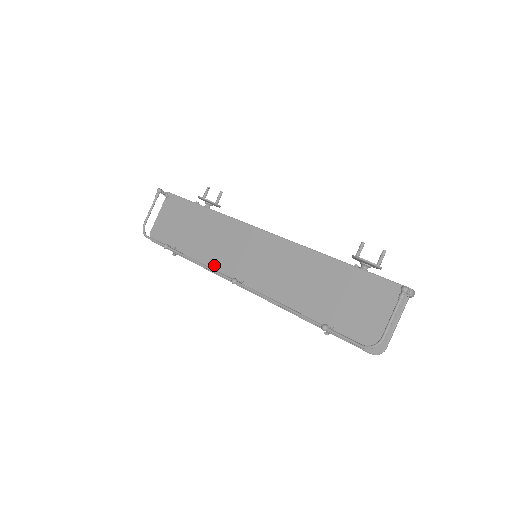
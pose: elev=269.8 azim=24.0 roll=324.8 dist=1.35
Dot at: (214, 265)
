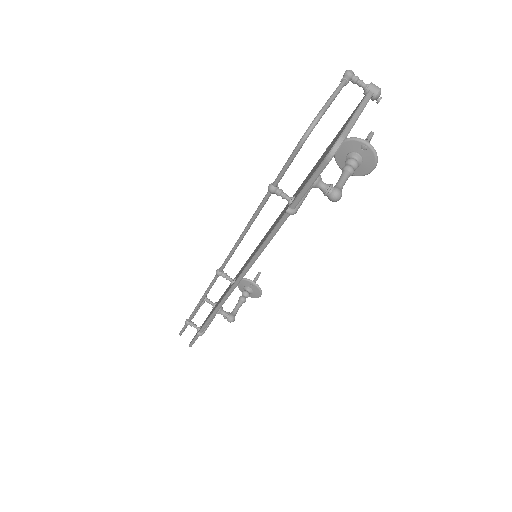
Dot at: occluded
